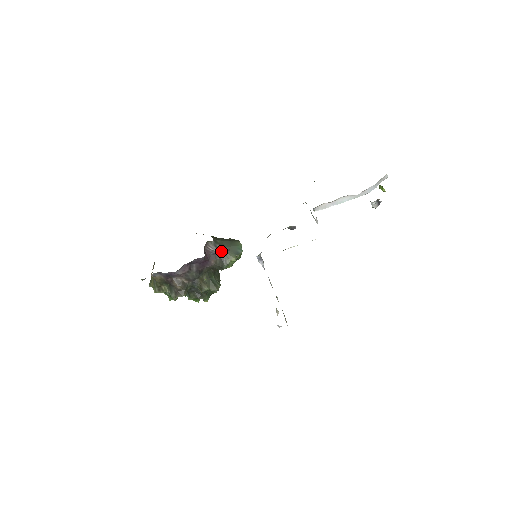
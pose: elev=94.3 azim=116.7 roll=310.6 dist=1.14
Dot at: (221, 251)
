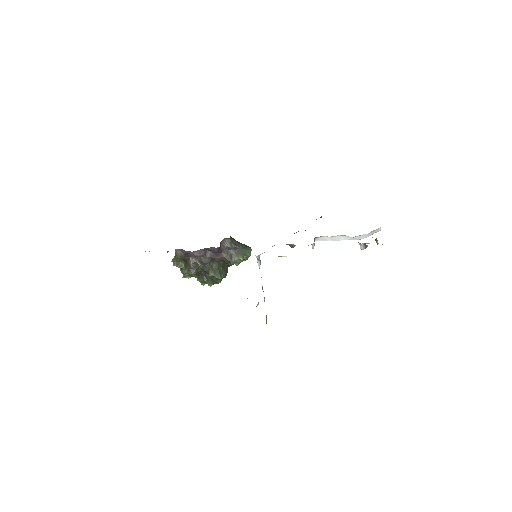
Dot at: (233, 247)
